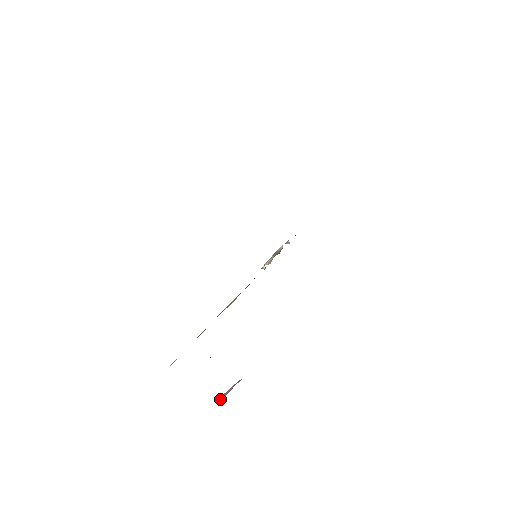
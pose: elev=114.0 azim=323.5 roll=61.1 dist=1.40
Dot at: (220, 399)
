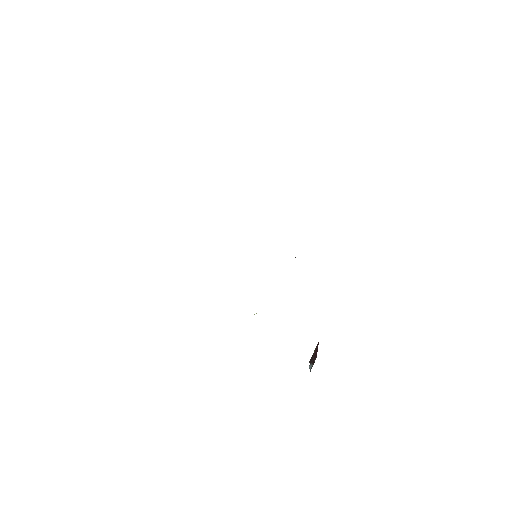
Dot at: occluded
